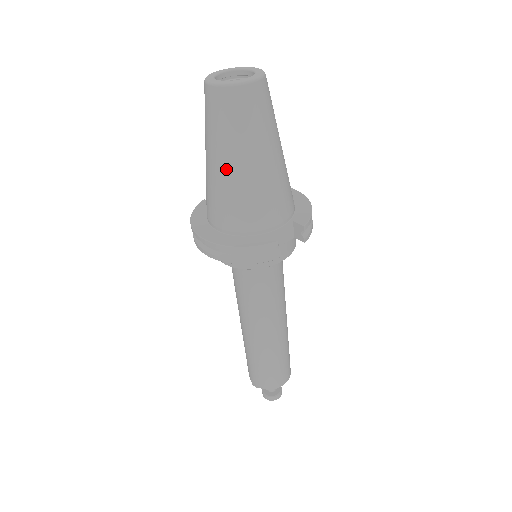
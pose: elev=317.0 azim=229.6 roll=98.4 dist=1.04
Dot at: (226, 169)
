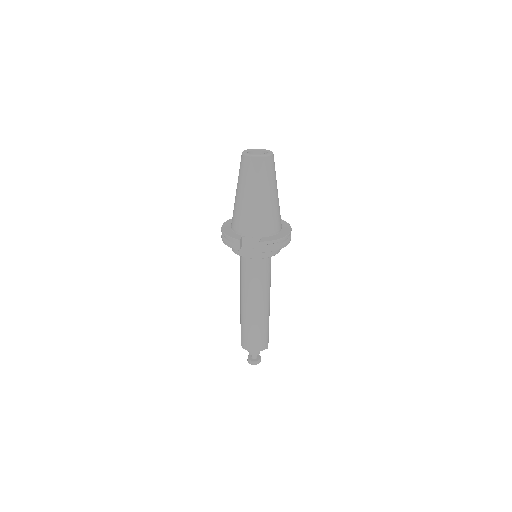
Dot at: (237, 194)
